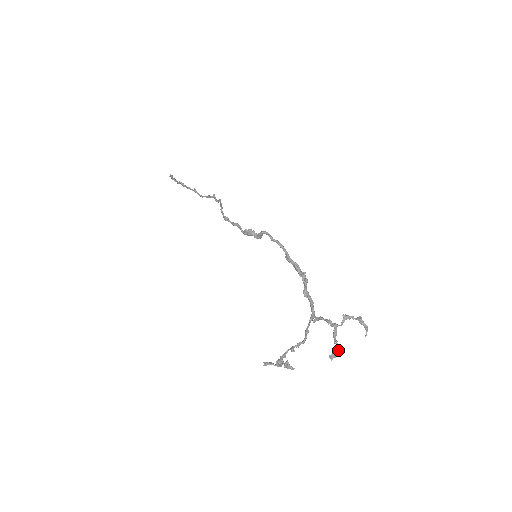
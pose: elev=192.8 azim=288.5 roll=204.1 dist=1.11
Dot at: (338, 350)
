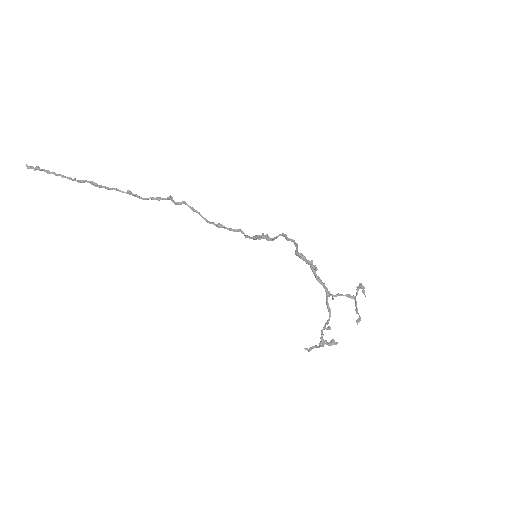
Dot at: (359, 315)
